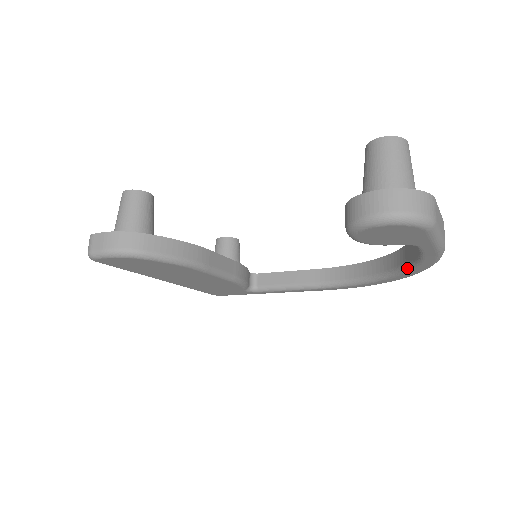
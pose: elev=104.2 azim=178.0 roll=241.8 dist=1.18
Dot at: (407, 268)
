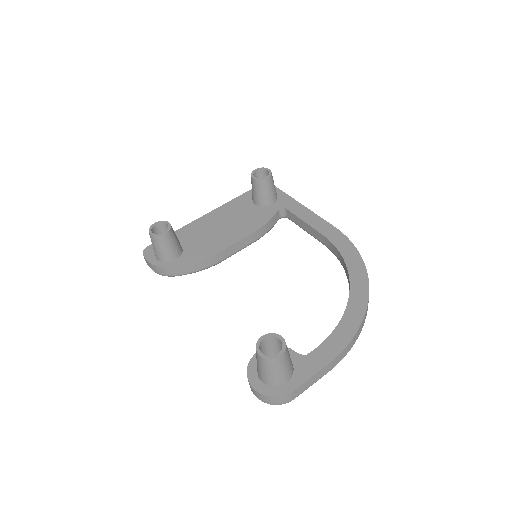
Dot at: occluded
